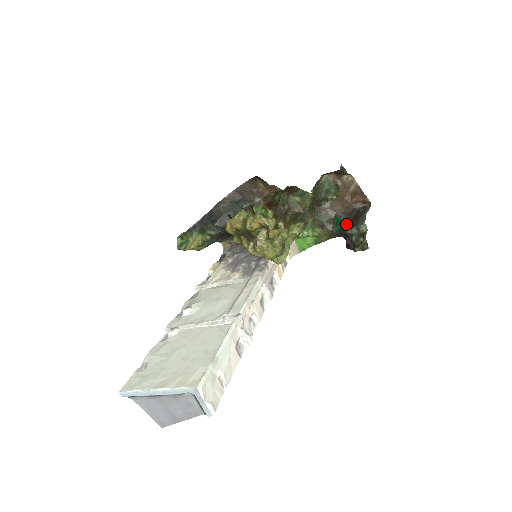
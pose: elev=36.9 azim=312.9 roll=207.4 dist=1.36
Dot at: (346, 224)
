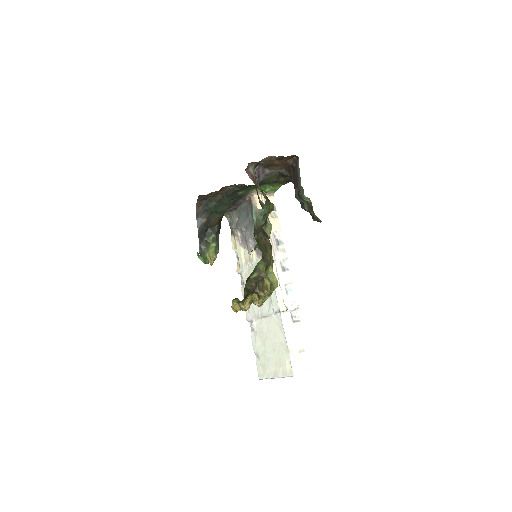
Dot at: (292, 179)
